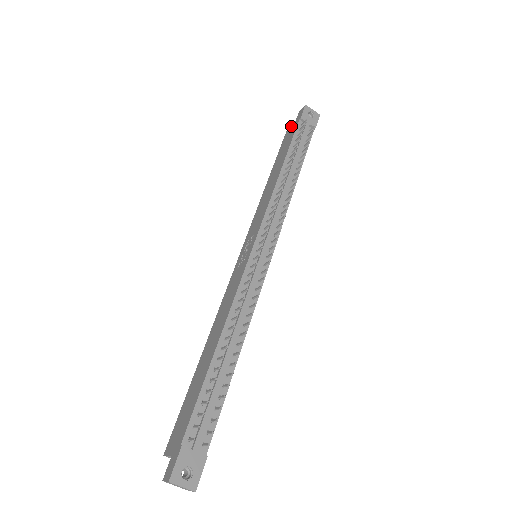
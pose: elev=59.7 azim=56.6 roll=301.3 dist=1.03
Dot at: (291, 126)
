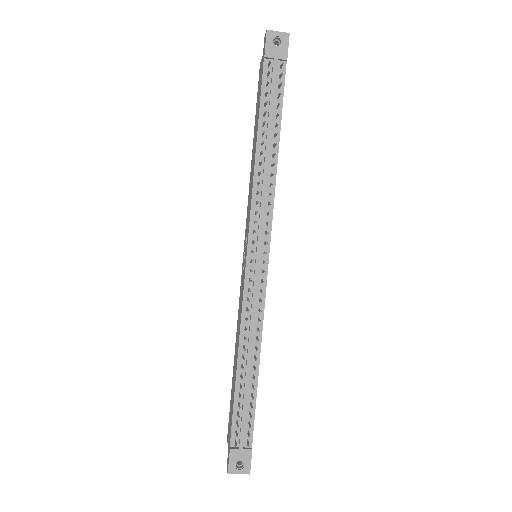
Dot at: (261, 61)
